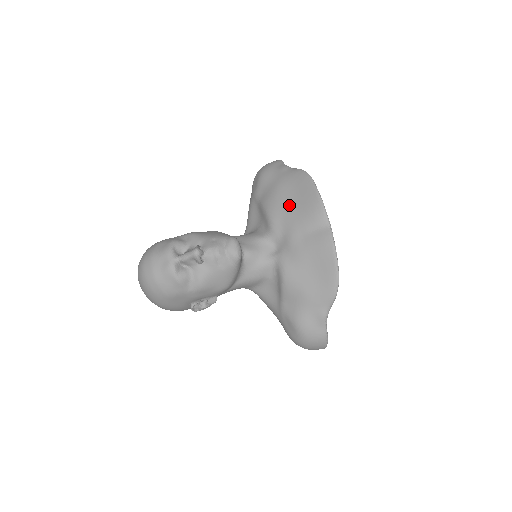
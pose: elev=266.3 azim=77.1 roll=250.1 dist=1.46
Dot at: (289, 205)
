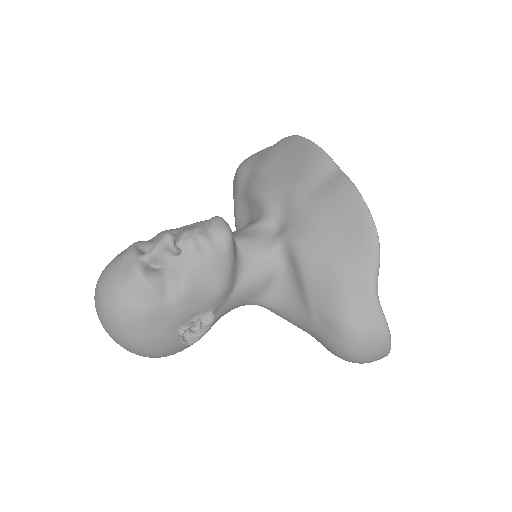
Dot at: (281, 173)
